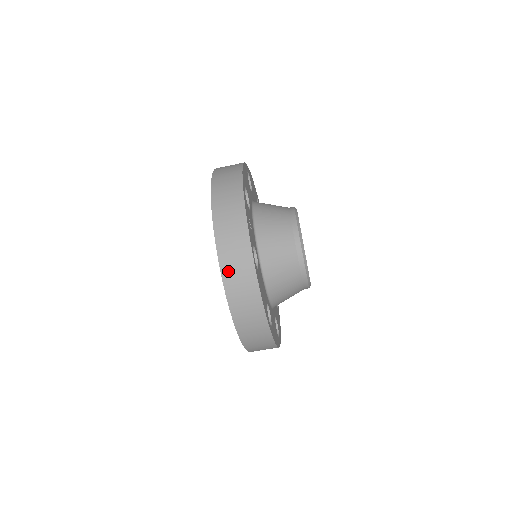
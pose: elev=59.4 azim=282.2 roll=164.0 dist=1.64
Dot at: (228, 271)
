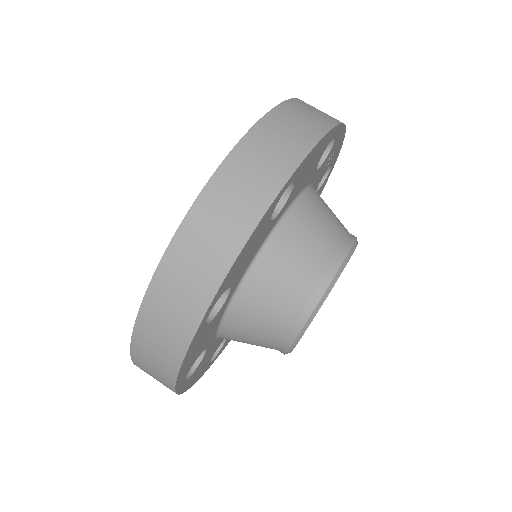
Dot at: (305, 104)
